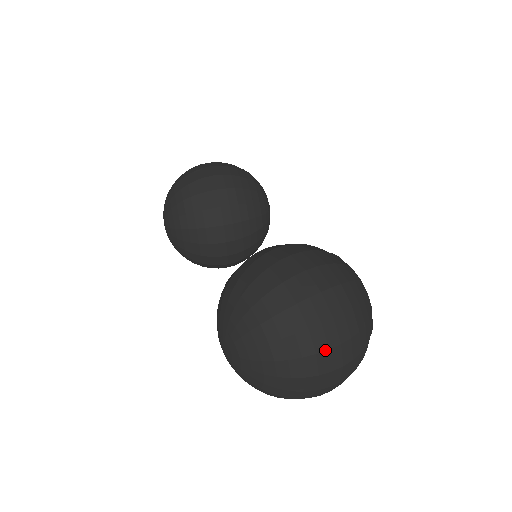
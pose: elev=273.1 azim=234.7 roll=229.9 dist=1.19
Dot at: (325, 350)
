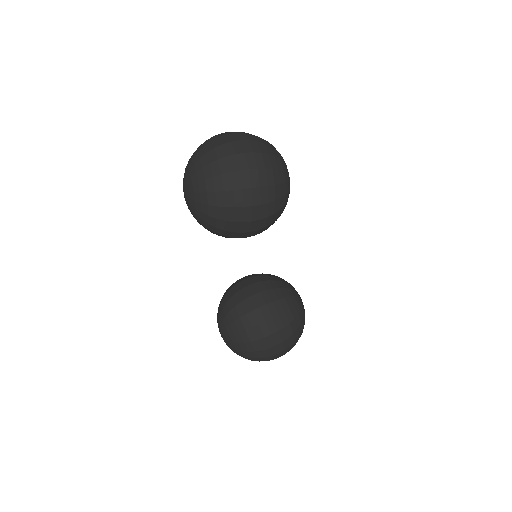
Dot at: (220, 134)
